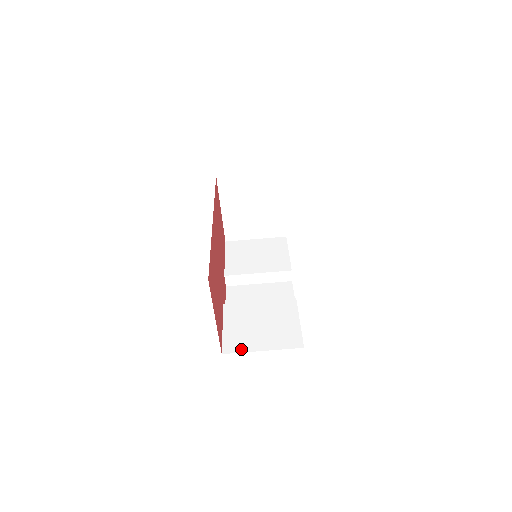
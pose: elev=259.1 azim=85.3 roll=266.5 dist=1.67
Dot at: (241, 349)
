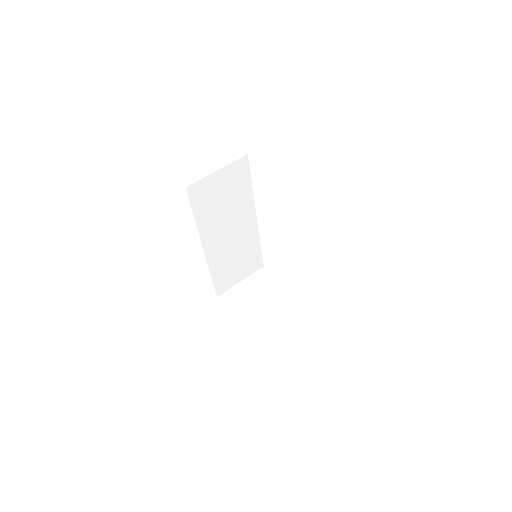
Dot at: occluded
